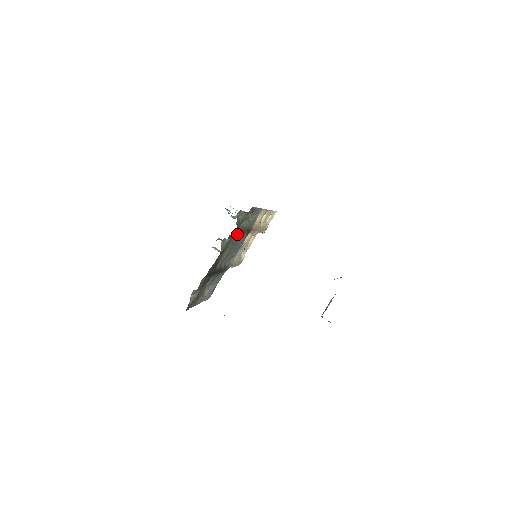
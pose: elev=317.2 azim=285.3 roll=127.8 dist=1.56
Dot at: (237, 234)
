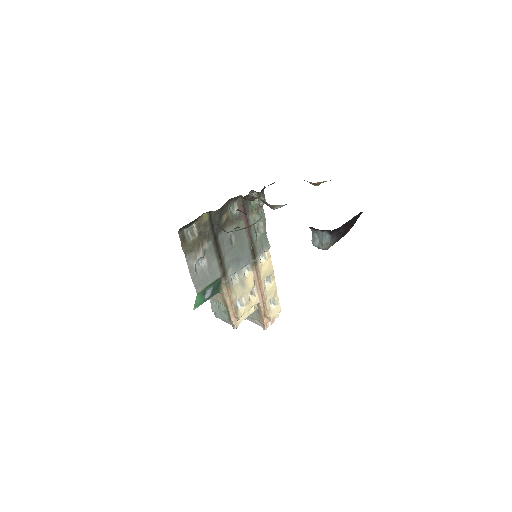
Dot at: (245, 222)
